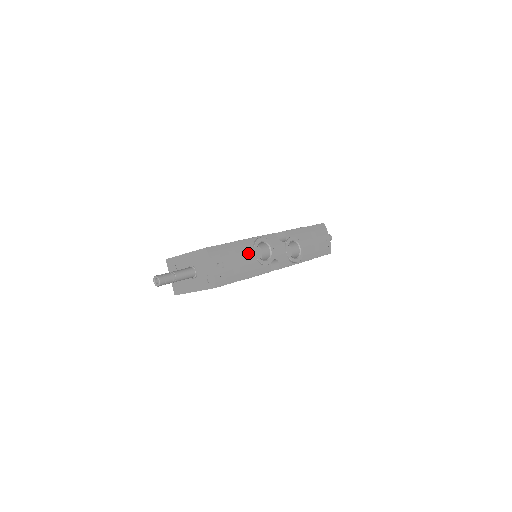
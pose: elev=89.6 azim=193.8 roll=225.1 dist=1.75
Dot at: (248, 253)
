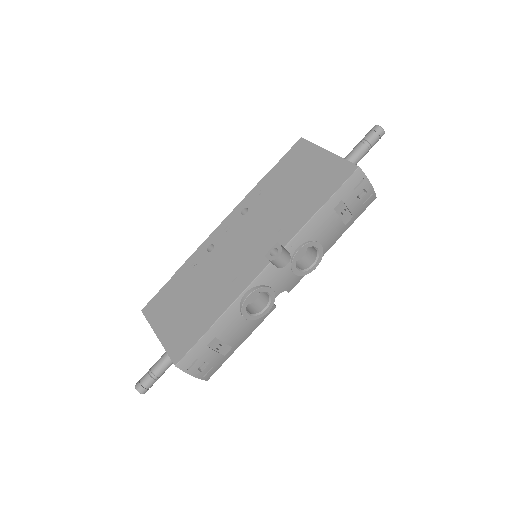
Dot at: (235, 325)
